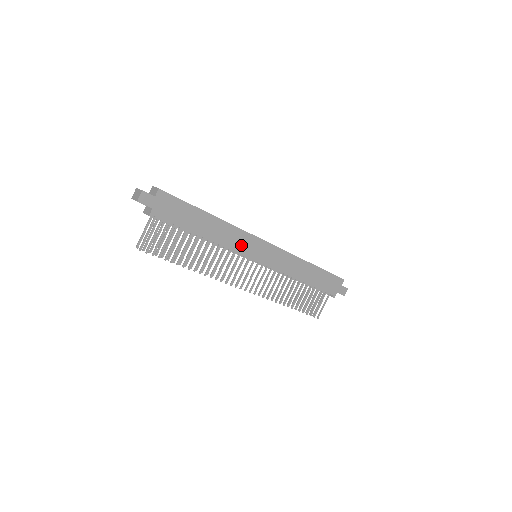
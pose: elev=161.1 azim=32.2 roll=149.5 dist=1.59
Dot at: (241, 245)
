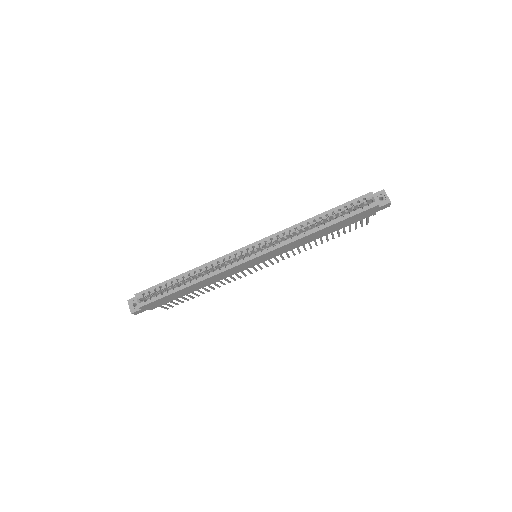
Dot at: (232, 272)
